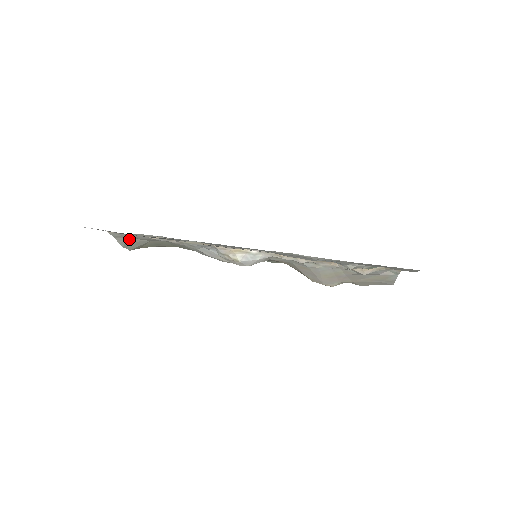
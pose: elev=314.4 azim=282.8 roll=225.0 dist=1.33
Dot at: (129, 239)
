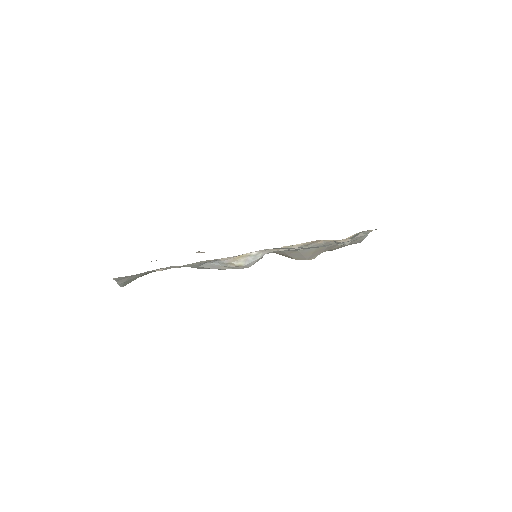
Dot at: (129, 278)
